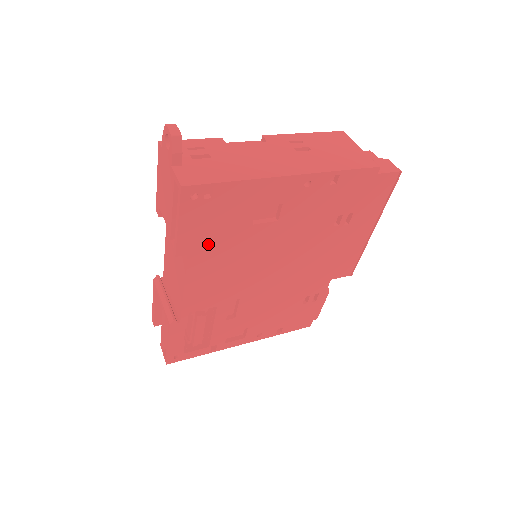
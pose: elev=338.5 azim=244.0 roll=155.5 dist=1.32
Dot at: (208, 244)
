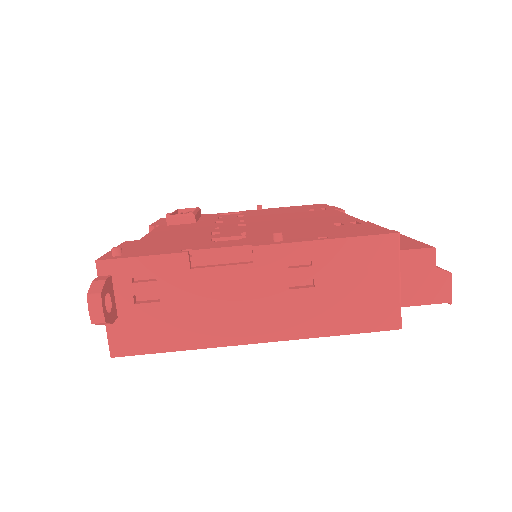
Dot at: occluded
